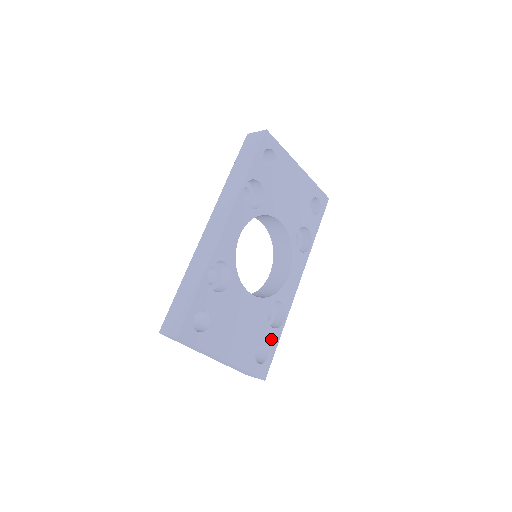
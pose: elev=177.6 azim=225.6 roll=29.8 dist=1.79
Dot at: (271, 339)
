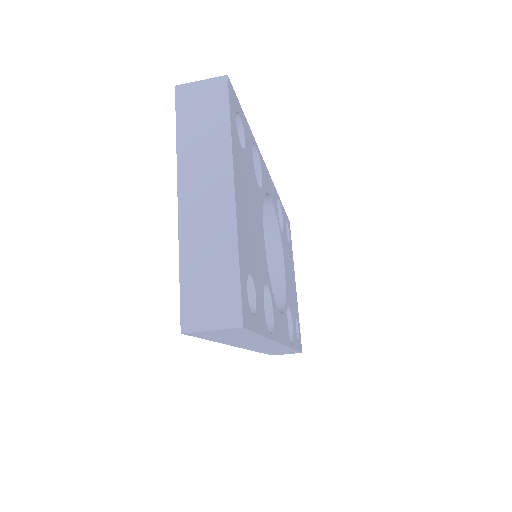
Dot at: (260, 311)
